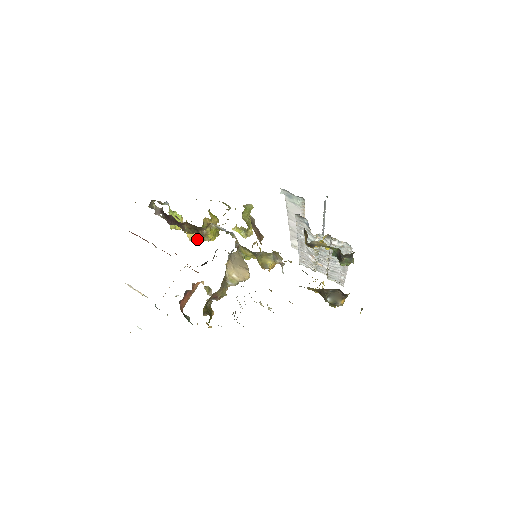
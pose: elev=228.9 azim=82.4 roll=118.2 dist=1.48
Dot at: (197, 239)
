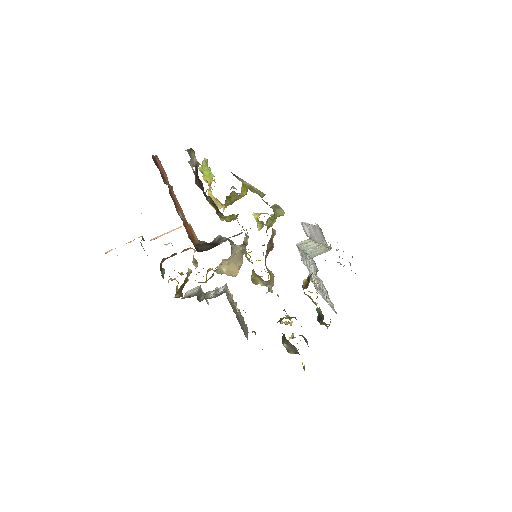
Dot at: occluded
